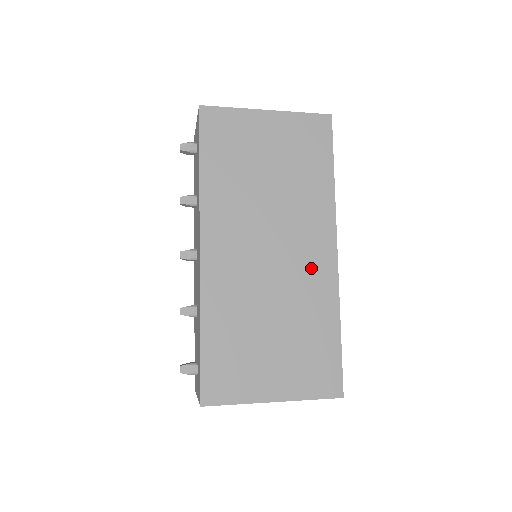
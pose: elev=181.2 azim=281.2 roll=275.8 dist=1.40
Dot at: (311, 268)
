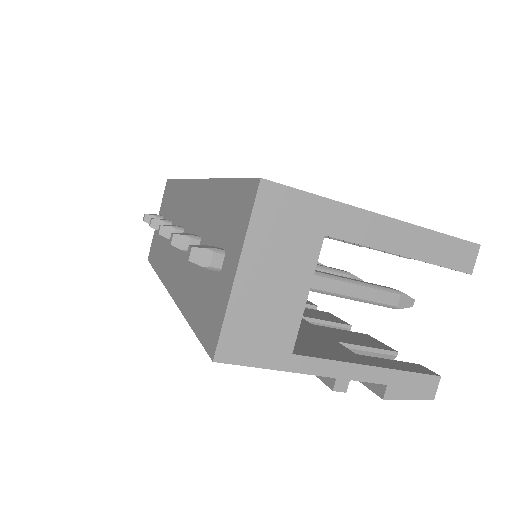
Dot at: occluded
